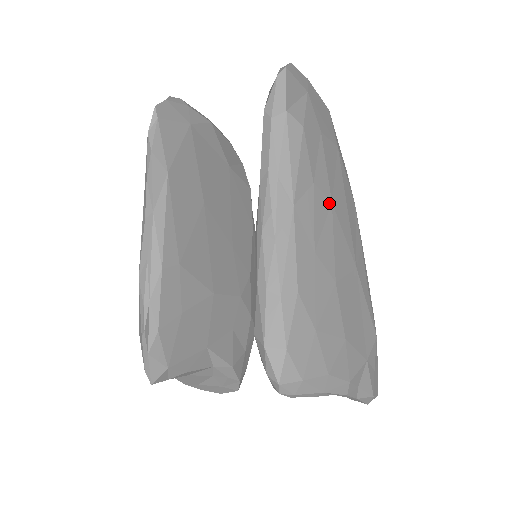
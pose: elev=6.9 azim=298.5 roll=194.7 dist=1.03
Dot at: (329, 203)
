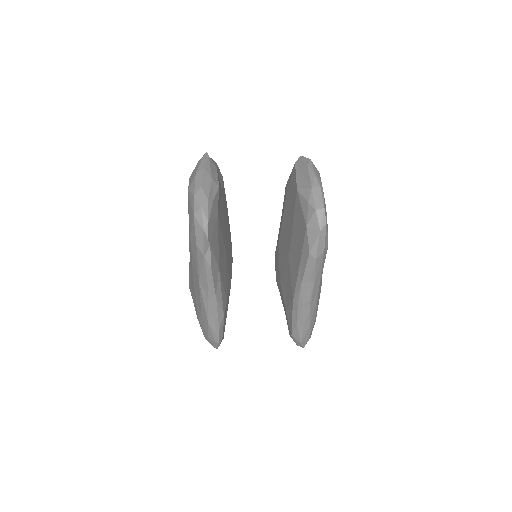
Dot at: occluded
